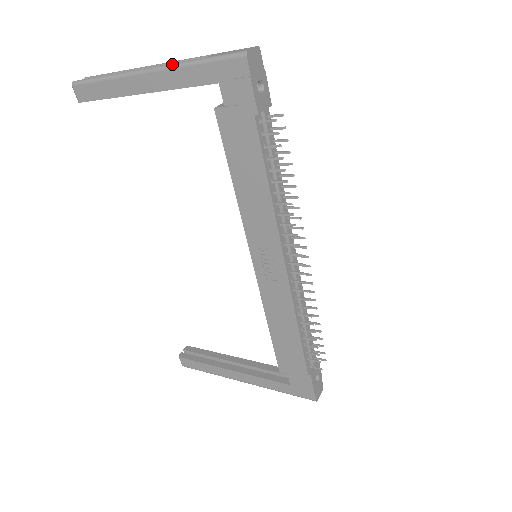
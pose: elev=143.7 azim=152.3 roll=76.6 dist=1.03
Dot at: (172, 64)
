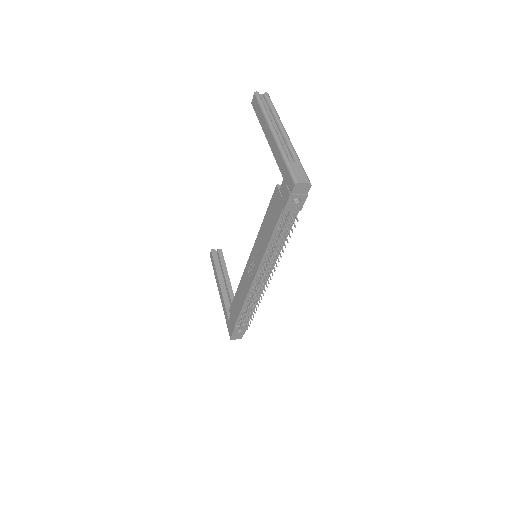
Dot at: (280, 145)
